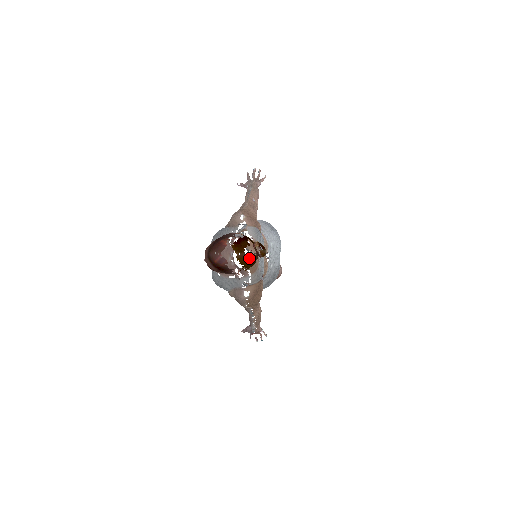
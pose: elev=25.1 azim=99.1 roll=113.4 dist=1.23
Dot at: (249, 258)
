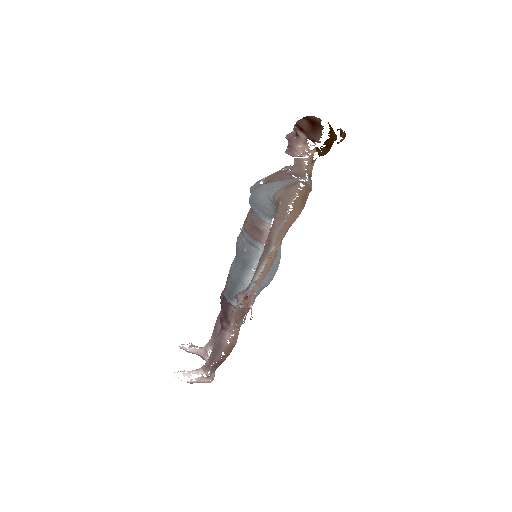
Dot at: (334, 132)
